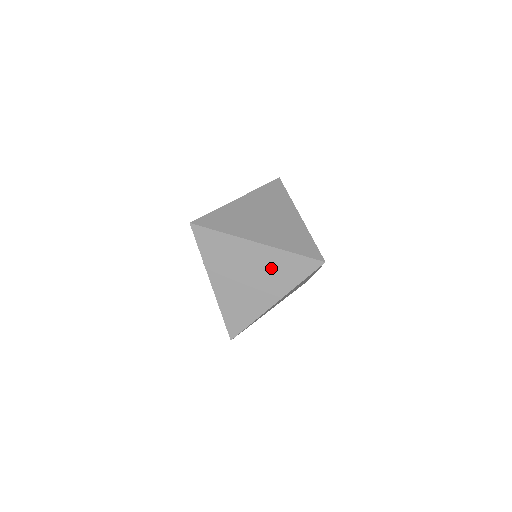
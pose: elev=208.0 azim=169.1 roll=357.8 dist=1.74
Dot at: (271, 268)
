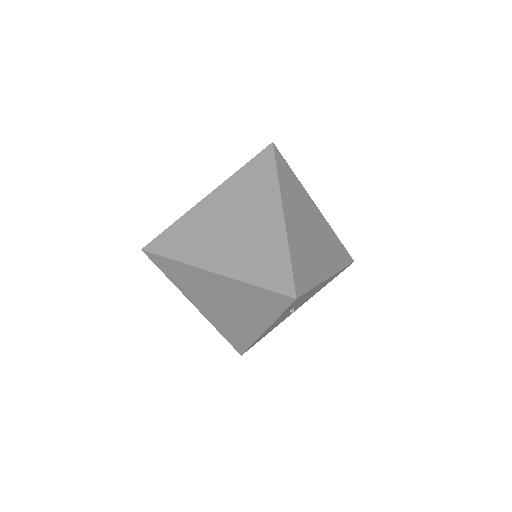
Dot at: (258, 243)
